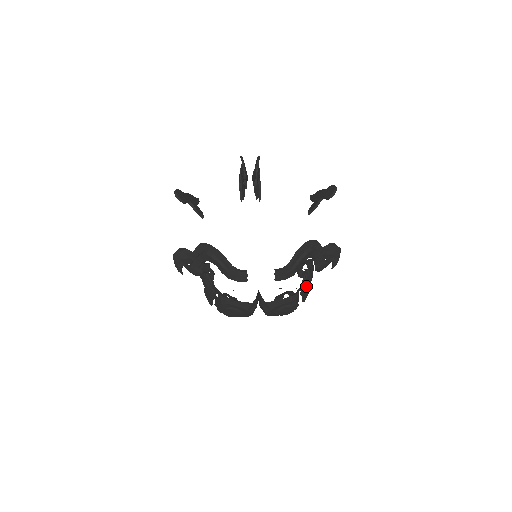
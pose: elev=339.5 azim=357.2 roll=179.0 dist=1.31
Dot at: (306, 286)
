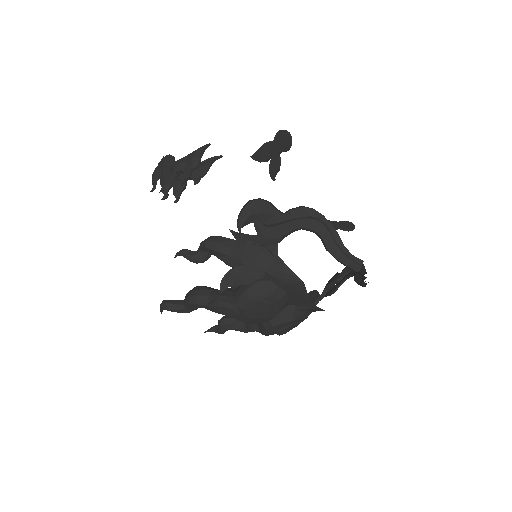
Dot at: occluded
